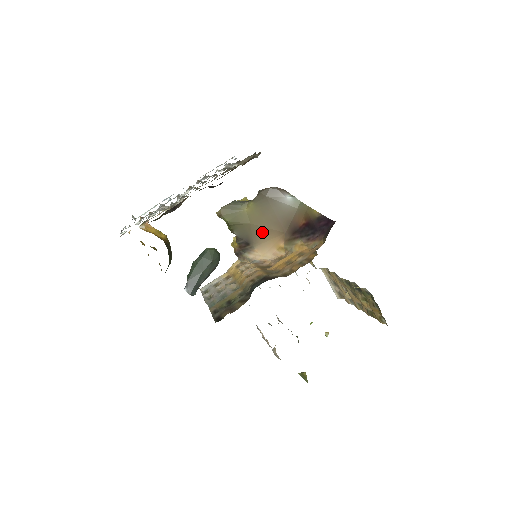
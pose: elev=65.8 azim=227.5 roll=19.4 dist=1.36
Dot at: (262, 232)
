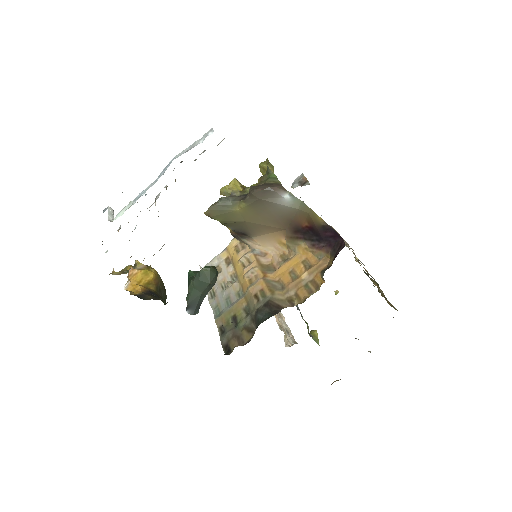
Dot at: (259, 228)
